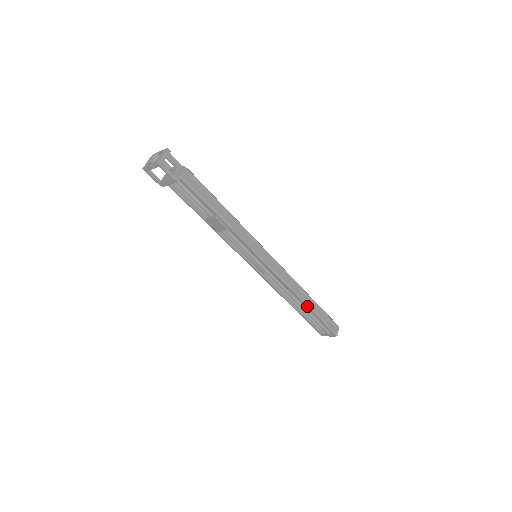
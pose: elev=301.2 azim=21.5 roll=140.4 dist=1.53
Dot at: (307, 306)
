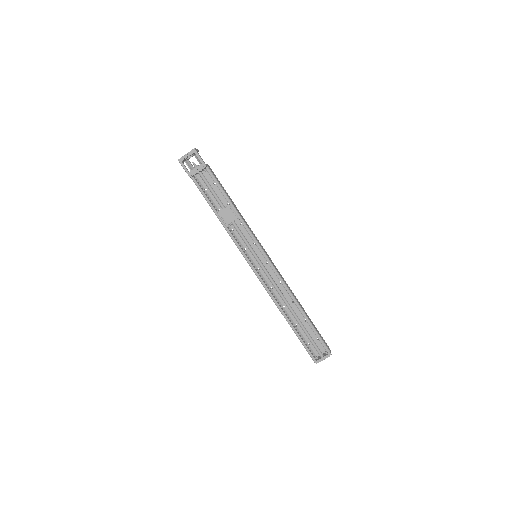
Dot at: (302, 311)
